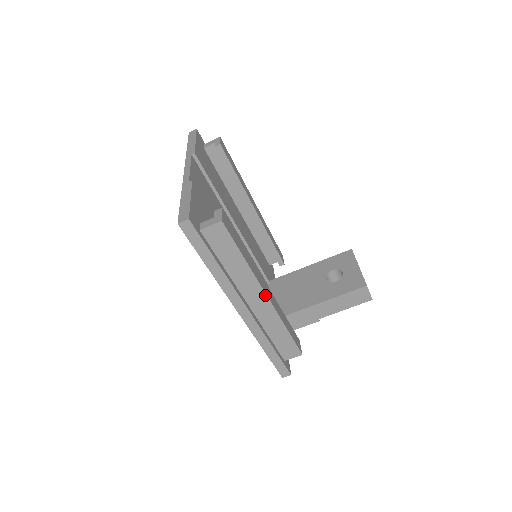
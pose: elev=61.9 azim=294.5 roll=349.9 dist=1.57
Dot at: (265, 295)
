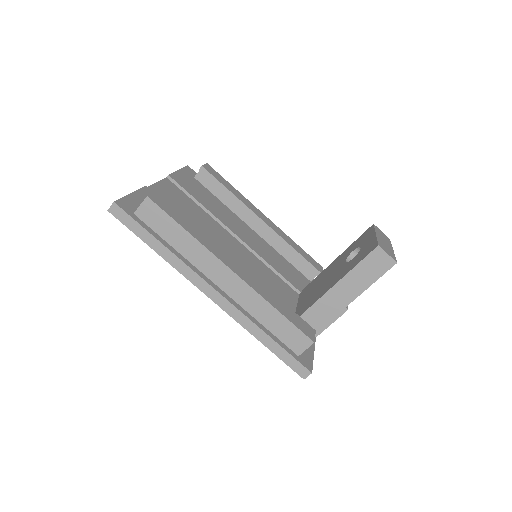
Dot at: (230, 270)
